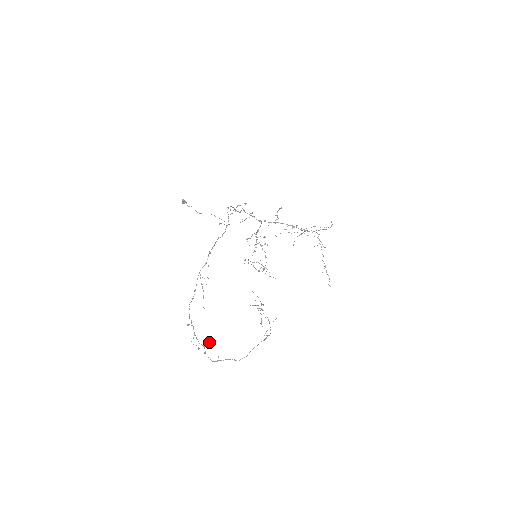
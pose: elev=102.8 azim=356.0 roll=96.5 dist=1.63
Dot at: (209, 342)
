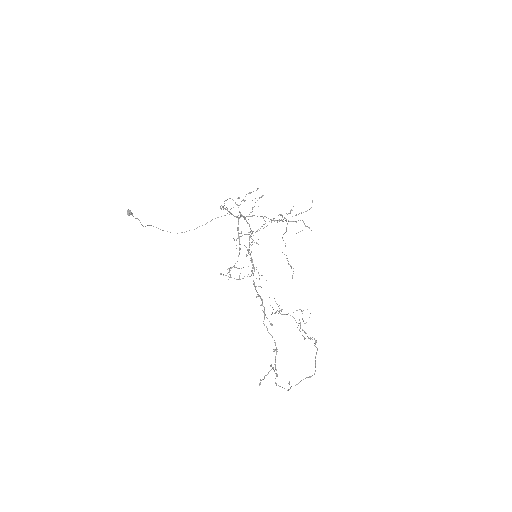
Dot at: occluded
